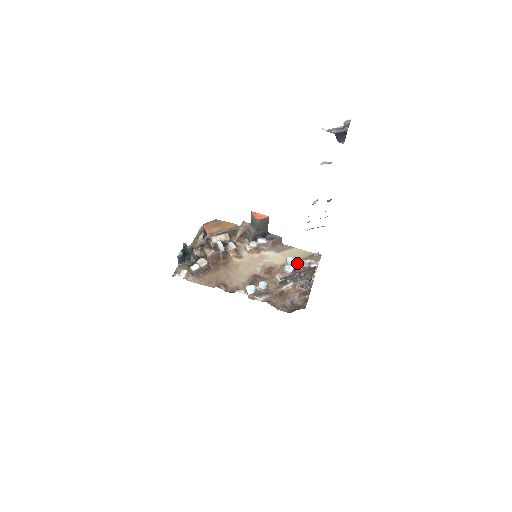
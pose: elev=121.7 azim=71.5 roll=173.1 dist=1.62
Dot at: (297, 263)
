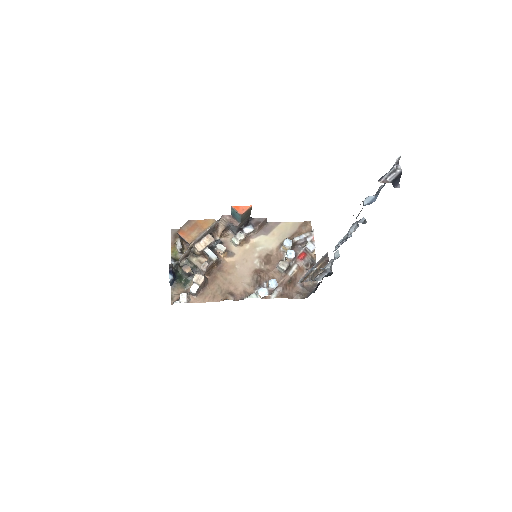
Dot at: (294, 243)
